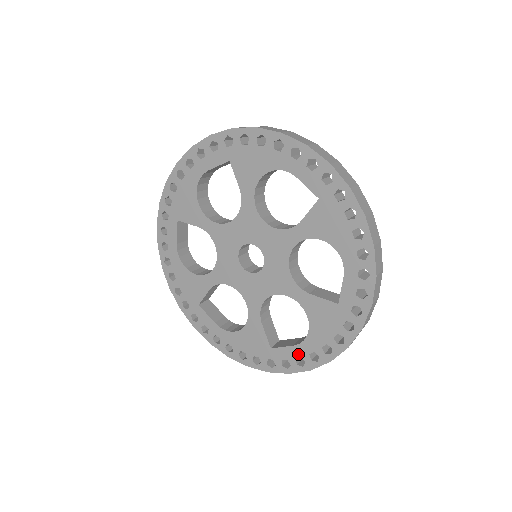
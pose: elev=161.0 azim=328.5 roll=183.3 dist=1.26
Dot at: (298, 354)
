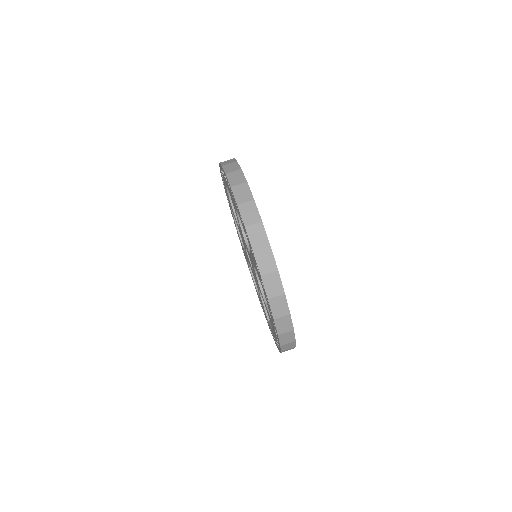
Dot at: (273, 335)
